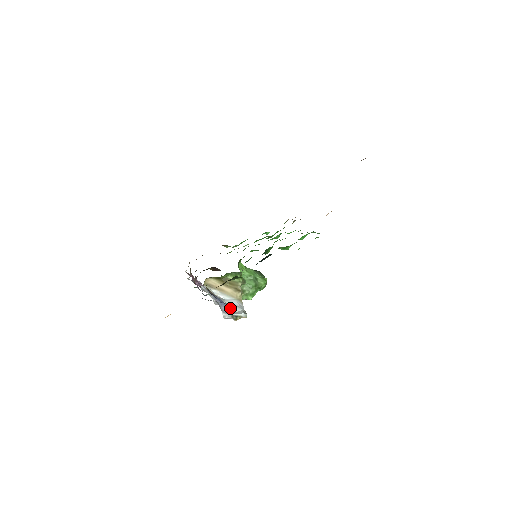
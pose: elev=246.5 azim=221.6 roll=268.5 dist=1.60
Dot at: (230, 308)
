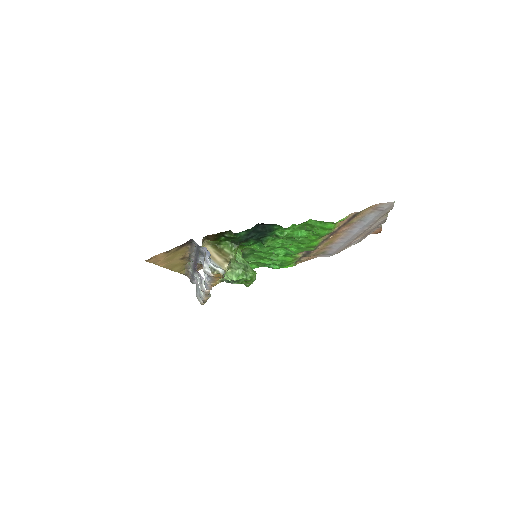
Dot at: occluded
